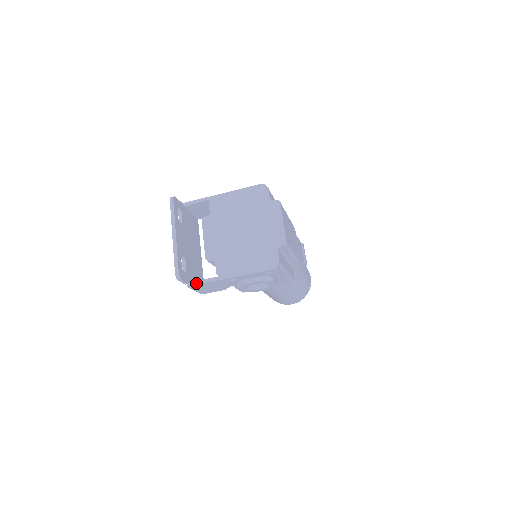
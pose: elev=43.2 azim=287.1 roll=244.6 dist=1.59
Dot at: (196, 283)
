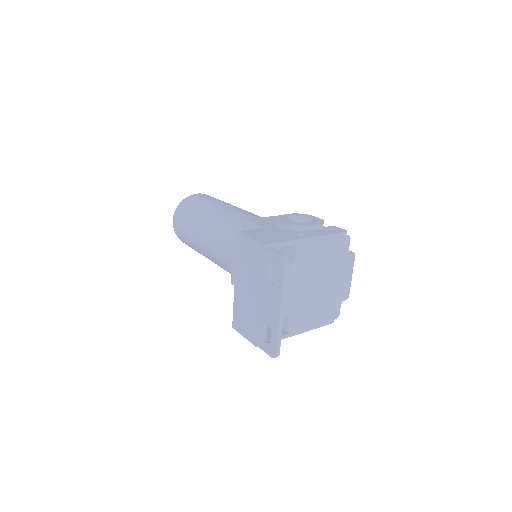
Dot at: occluded
